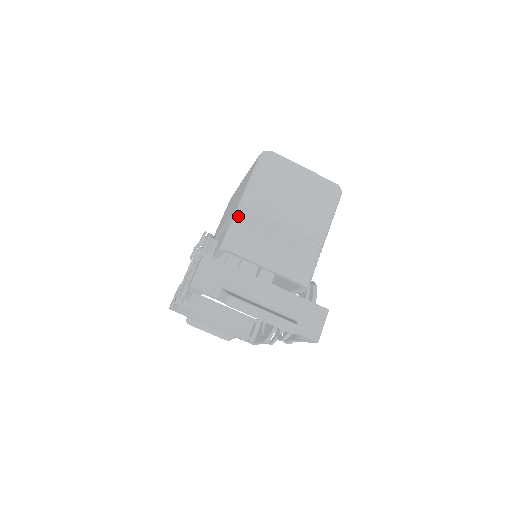
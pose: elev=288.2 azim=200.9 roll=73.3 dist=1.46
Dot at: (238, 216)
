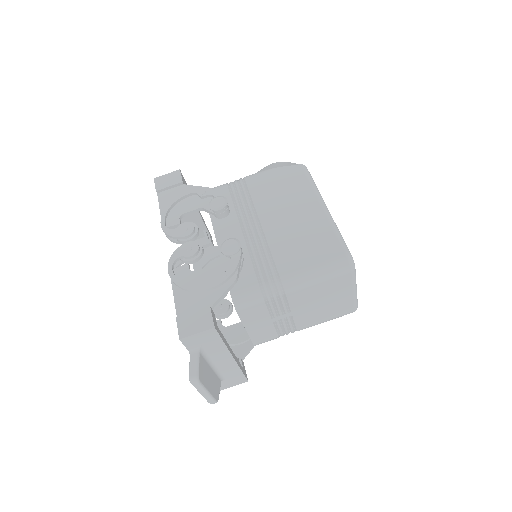
Dot at: (271, 290)
